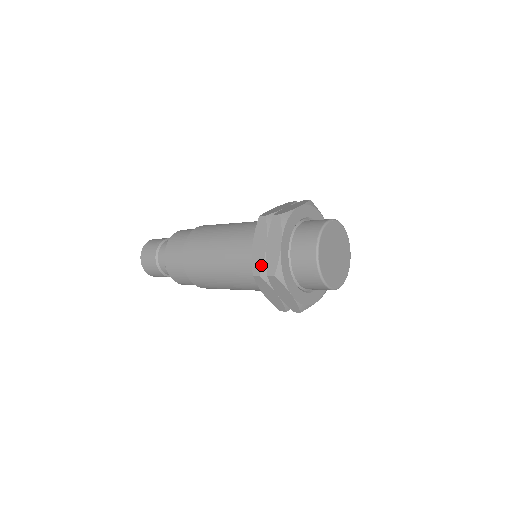
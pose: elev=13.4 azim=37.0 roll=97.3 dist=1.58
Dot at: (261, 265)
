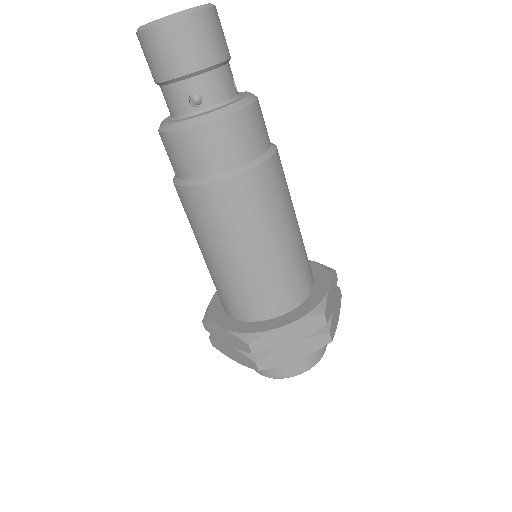
Dot at: (213, 334)
